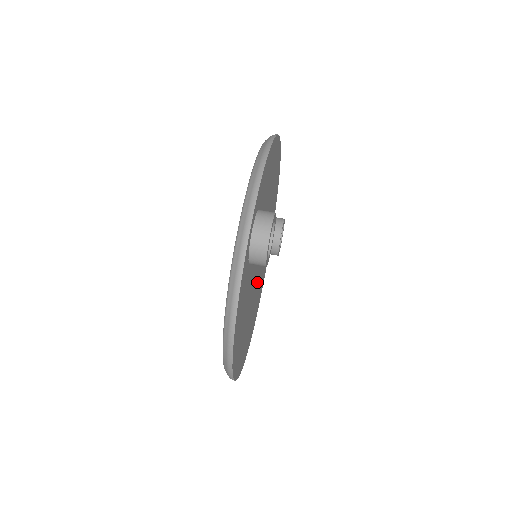
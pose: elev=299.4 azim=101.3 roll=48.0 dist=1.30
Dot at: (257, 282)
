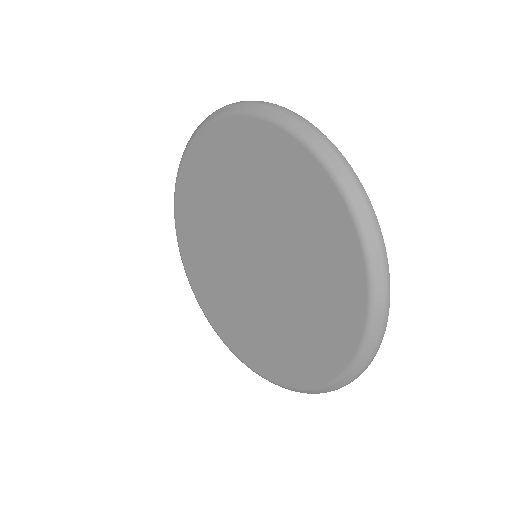
Dot at: occluded
